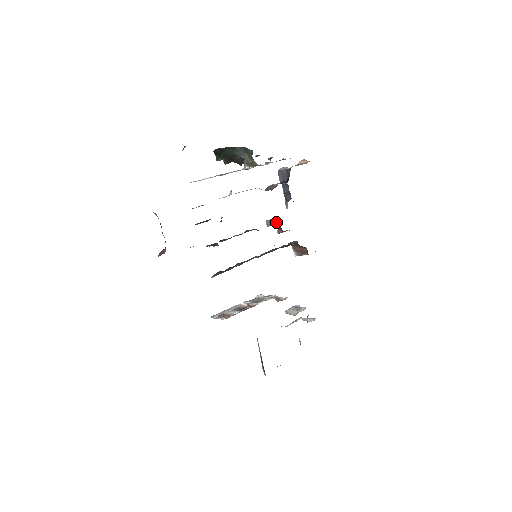
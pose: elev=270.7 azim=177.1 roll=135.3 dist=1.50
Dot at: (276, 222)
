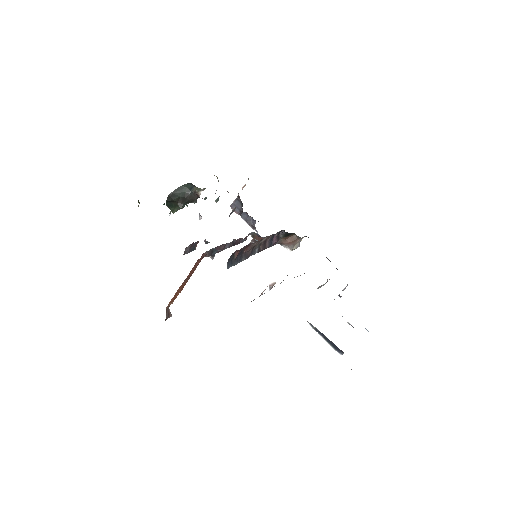
Dot at: (255, 237)
